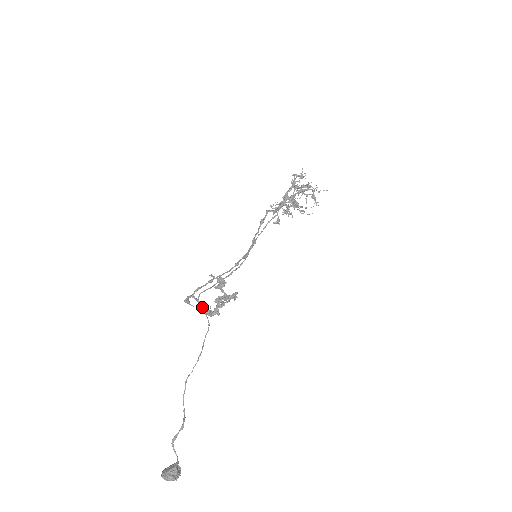
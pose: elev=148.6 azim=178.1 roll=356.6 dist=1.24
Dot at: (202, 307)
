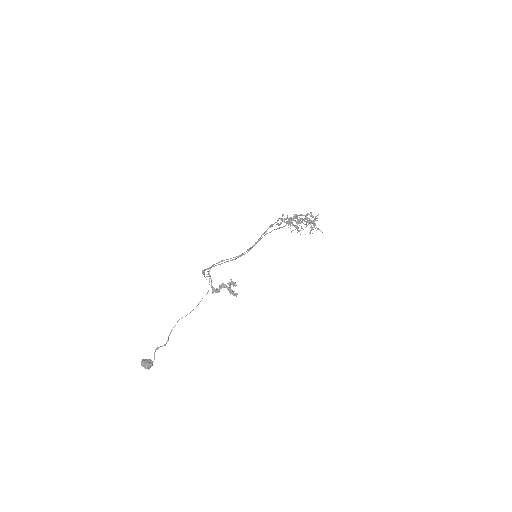
Dot at: (211, 284)
